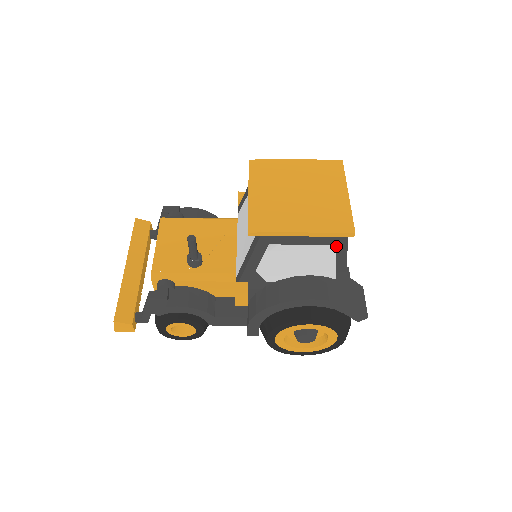
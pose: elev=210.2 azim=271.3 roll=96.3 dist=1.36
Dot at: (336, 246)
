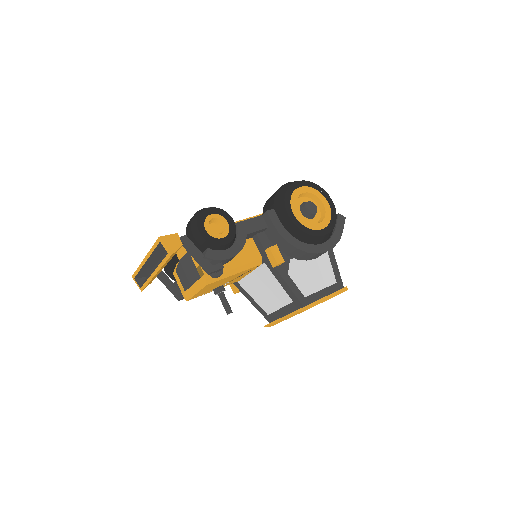
Dot at: occluded
